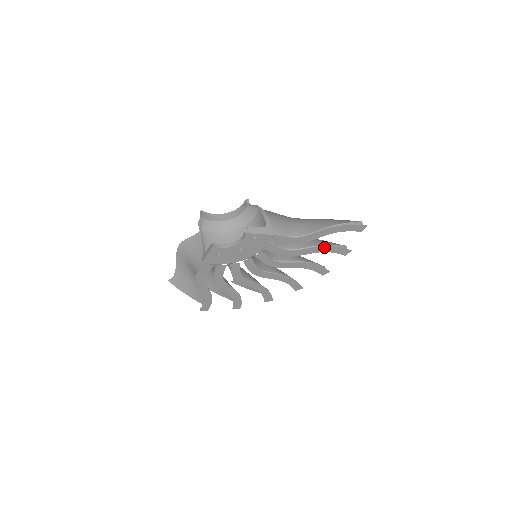
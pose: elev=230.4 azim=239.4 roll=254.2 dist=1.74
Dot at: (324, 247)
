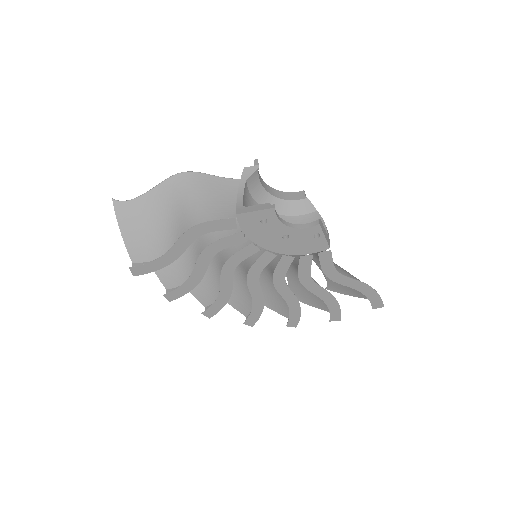
Dot at: (333, 299)
